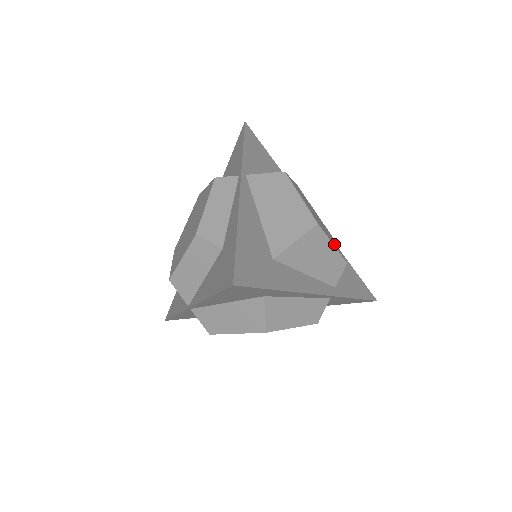
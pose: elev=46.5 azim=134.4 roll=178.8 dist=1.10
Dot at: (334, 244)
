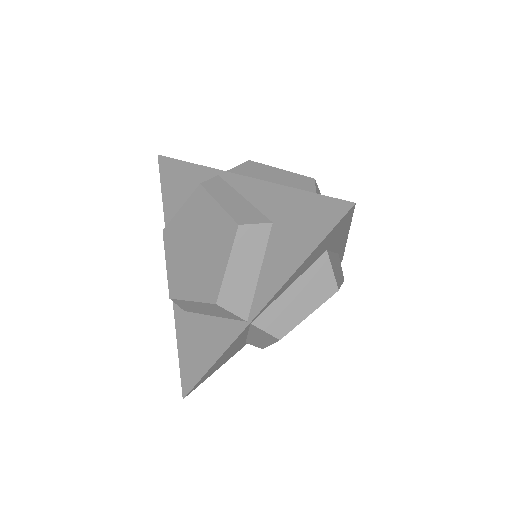
Dot at: occluded
